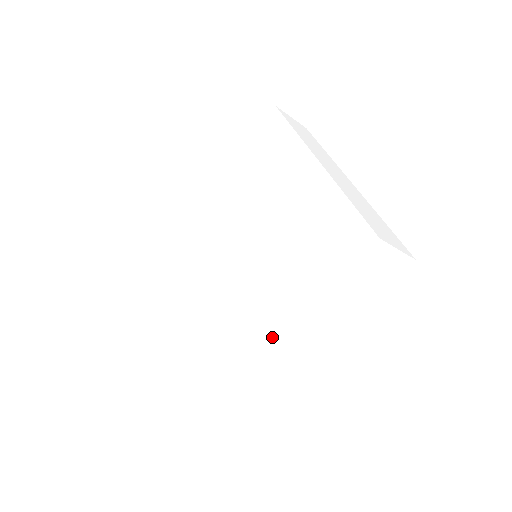
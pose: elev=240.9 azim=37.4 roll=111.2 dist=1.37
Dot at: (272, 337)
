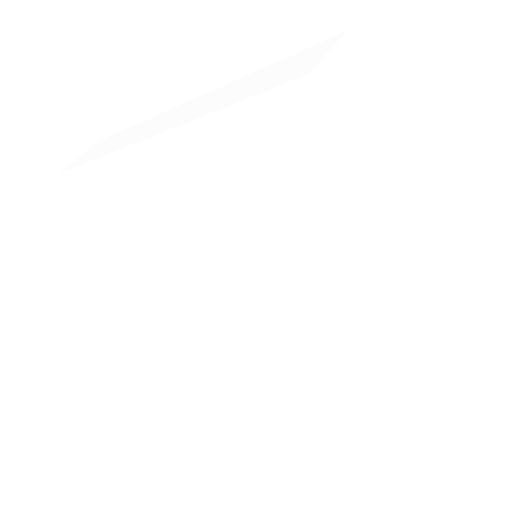
Dot at: (303, 369)
